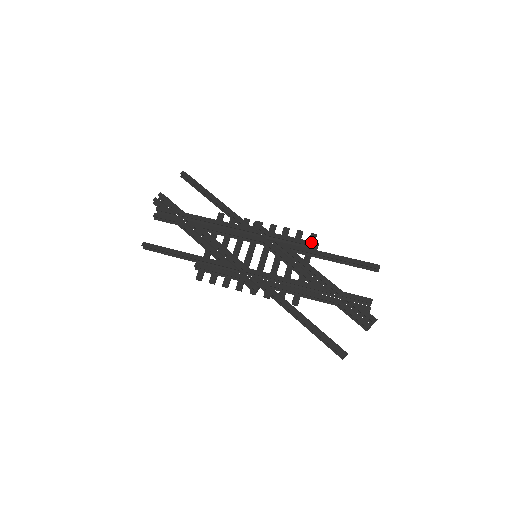
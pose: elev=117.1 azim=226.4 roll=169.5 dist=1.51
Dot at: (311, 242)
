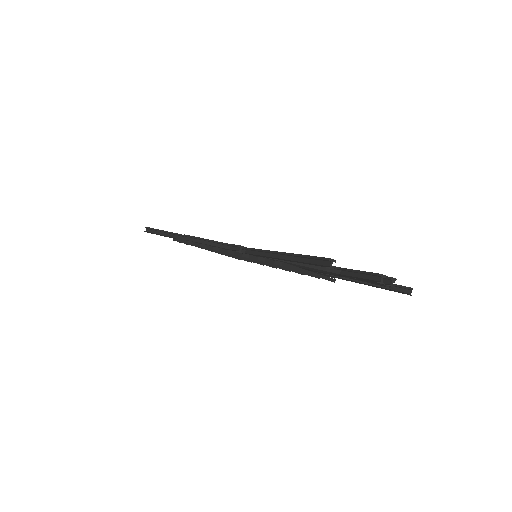
Dot at: occluded
